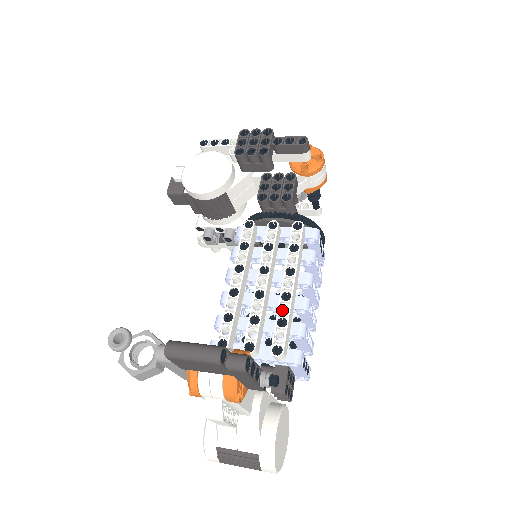
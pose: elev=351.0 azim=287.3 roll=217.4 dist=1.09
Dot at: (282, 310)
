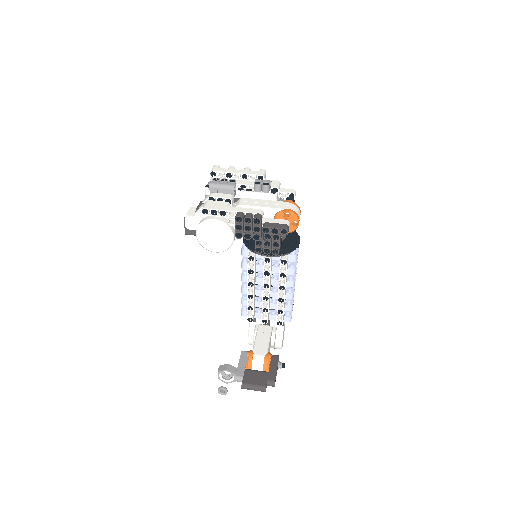
Dot at: occluded
